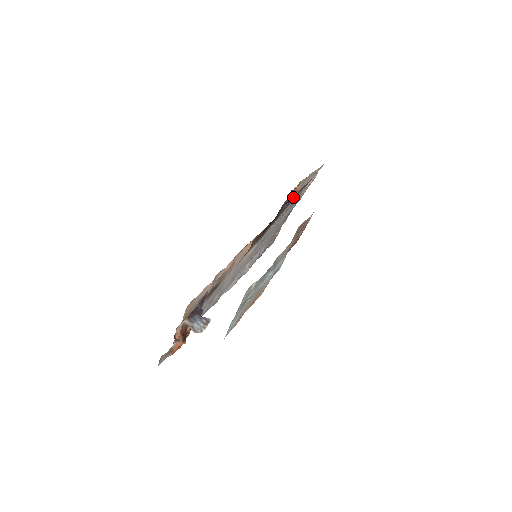
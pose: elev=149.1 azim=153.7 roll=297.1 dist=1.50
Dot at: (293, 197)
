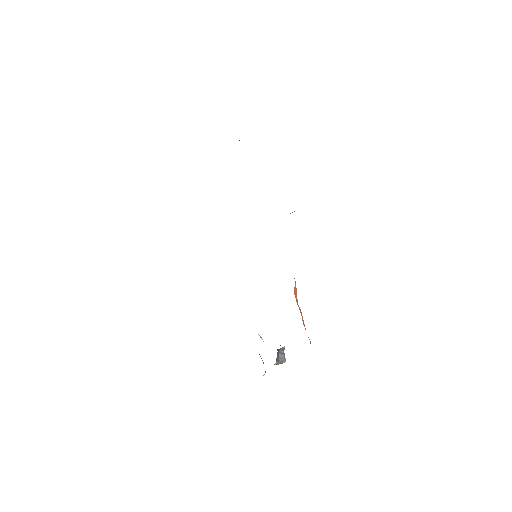
Dot at: occluded
